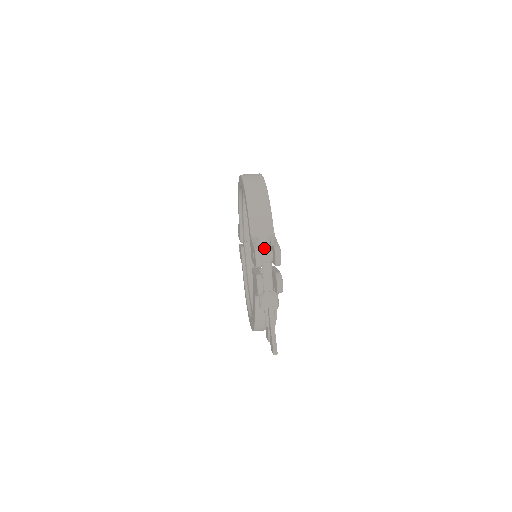
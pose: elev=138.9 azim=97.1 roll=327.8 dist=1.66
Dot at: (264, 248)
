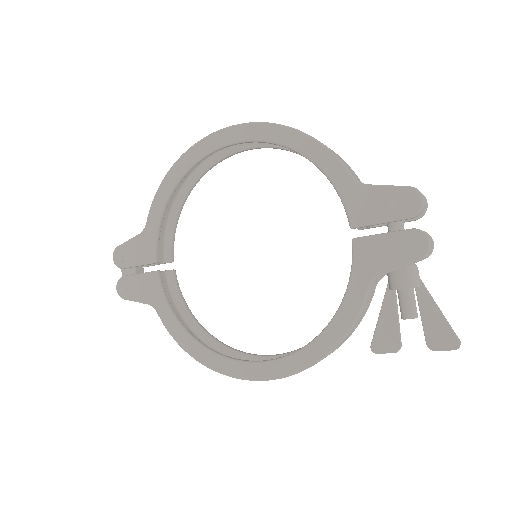
Dot at: occluded
